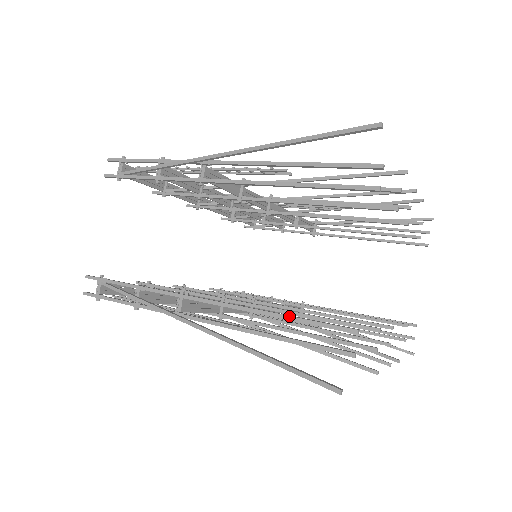
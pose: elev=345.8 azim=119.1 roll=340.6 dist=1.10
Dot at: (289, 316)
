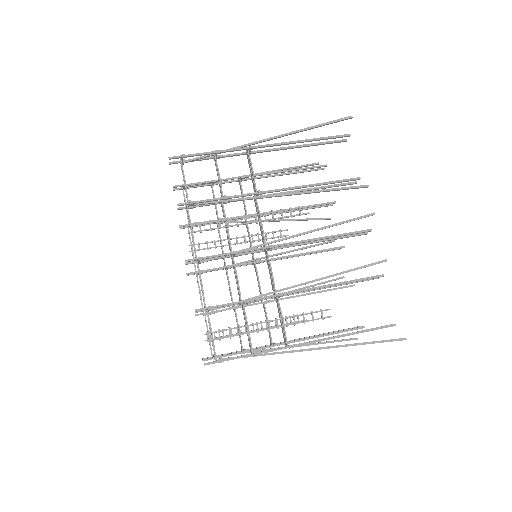
Dot at: occluded
